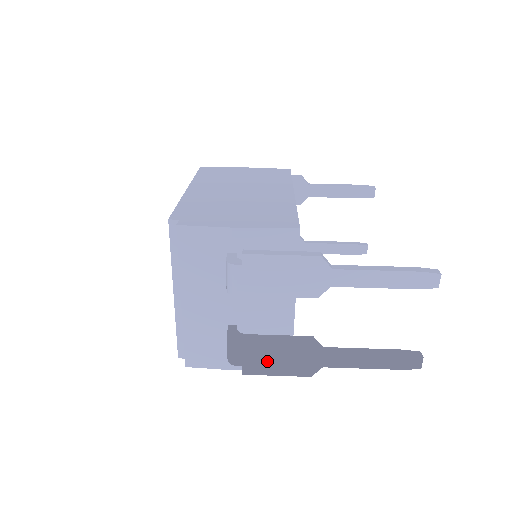
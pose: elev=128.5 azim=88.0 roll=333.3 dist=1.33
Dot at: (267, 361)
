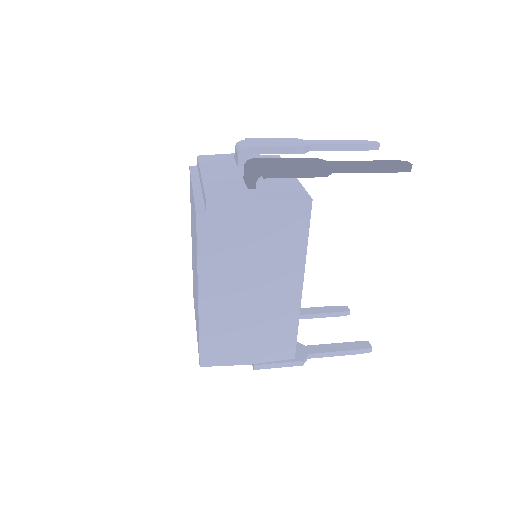
Dot at: (284, 165)
